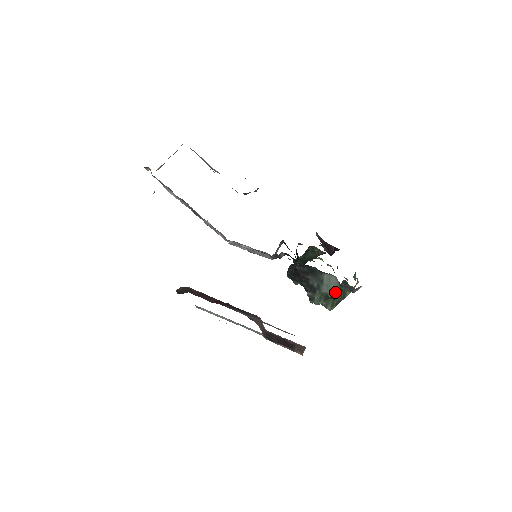
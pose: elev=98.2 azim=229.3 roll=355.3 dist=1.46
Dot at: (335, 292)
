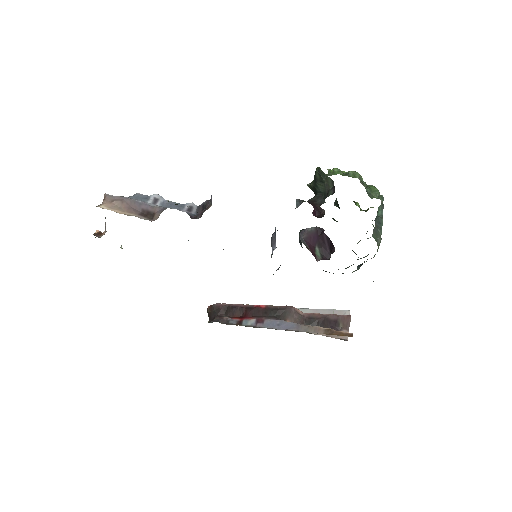
Dot at: occluded
